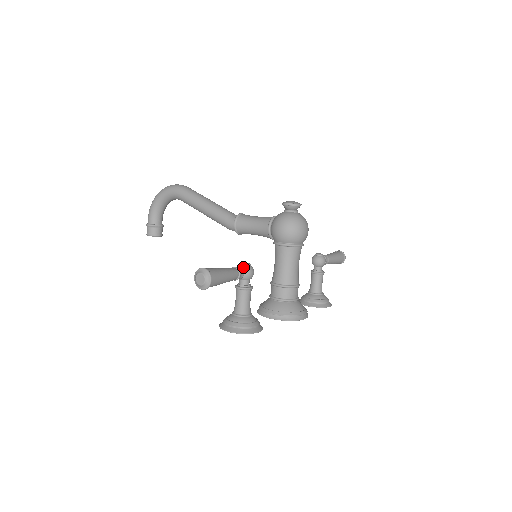
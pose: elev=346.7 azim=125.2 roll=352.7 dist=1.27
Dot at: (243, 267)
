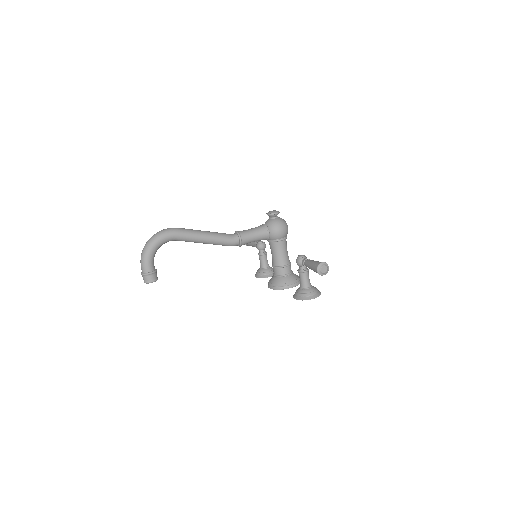
Dot at: (305, 258)
